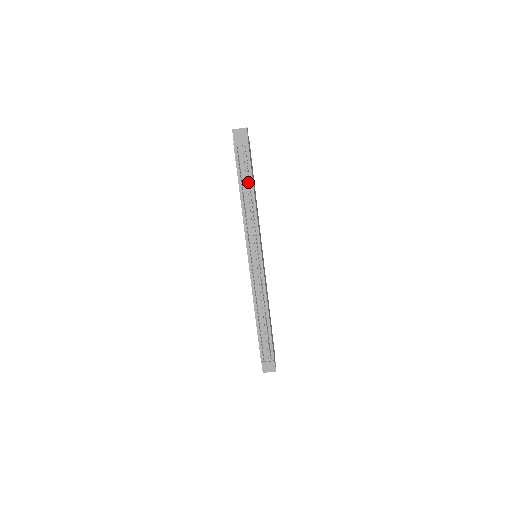
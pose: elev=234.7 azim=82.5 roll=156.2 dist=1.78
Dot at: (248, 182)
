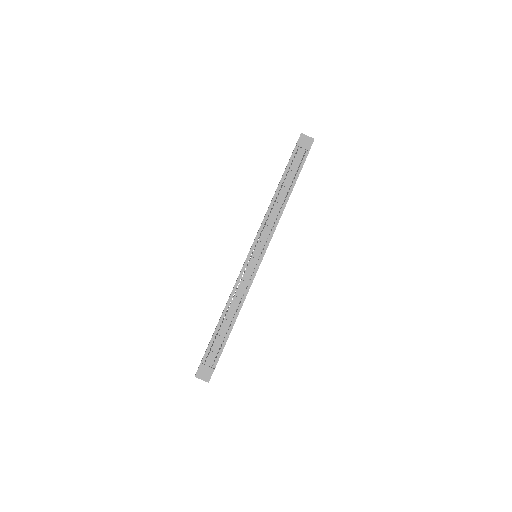
Dot at: (290, 184)
